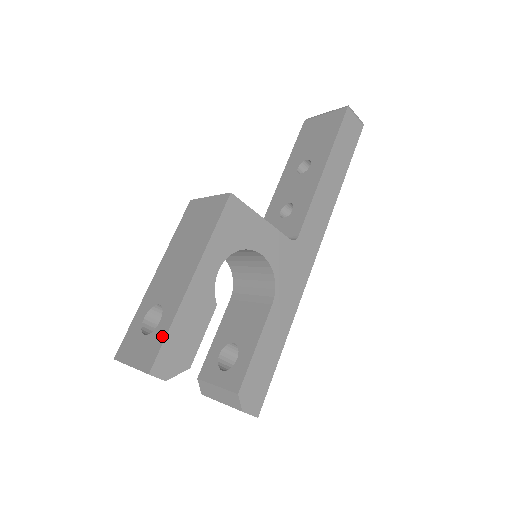
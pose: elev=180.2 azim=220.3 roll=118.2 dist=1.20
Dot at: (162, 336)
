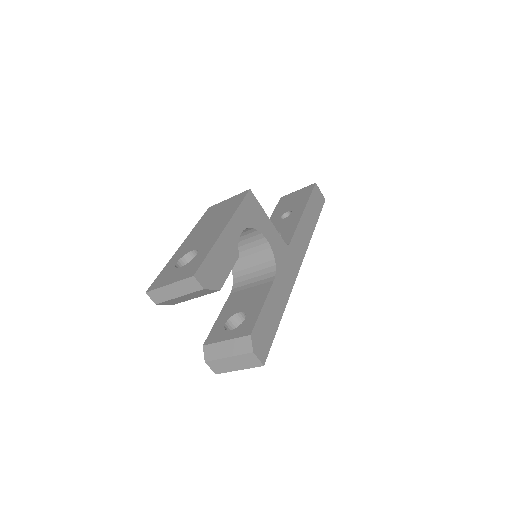
Dot at: (202, 257)
